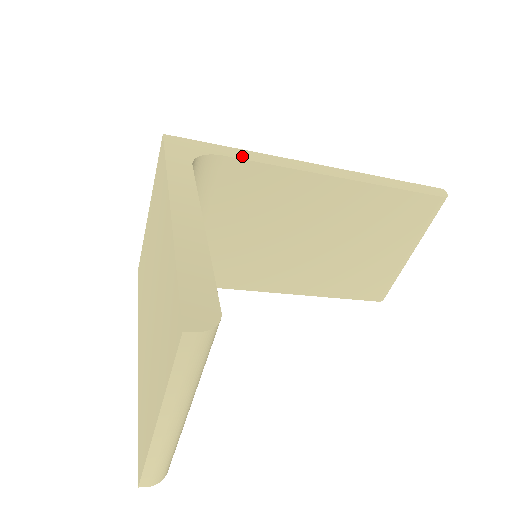
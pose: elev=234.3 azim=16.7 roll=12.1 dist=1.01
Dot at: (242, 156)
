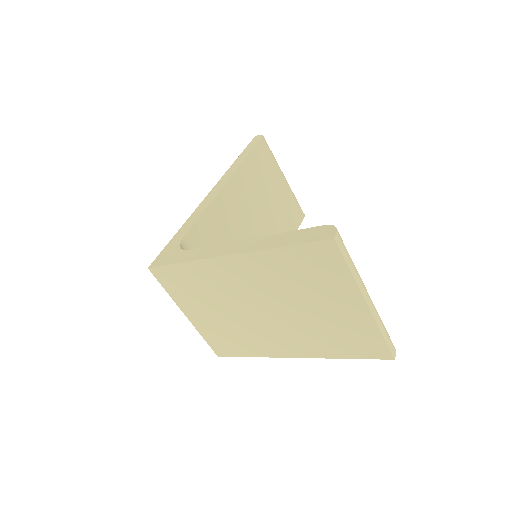
Dot at: (188, 227)
